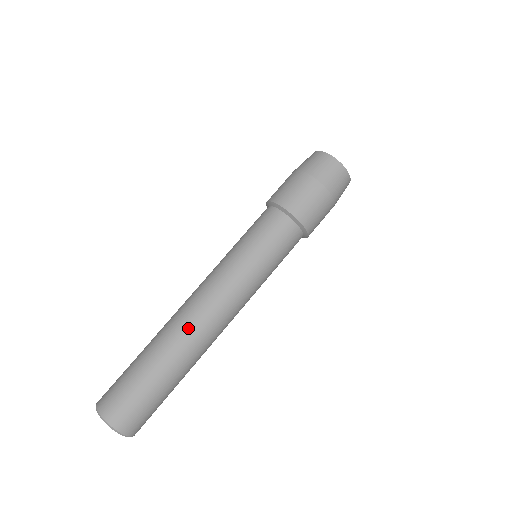
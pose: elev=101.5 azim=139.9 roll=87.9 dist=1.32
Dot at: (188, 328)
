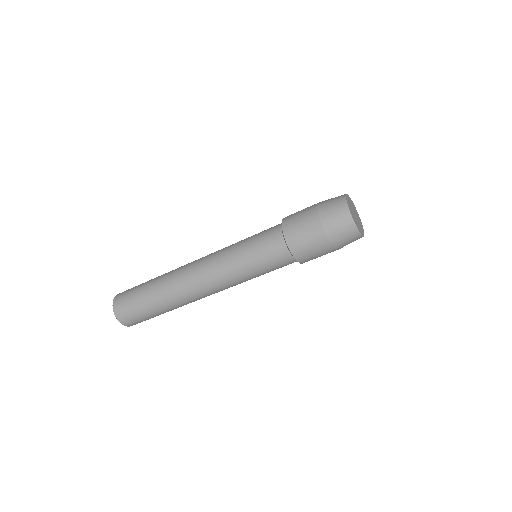
Dot at: (193, 301)
